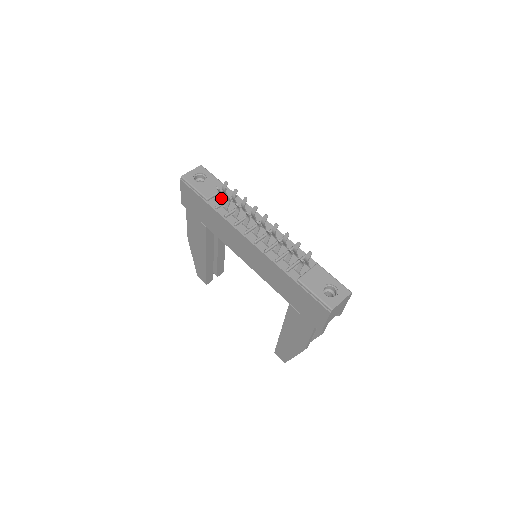
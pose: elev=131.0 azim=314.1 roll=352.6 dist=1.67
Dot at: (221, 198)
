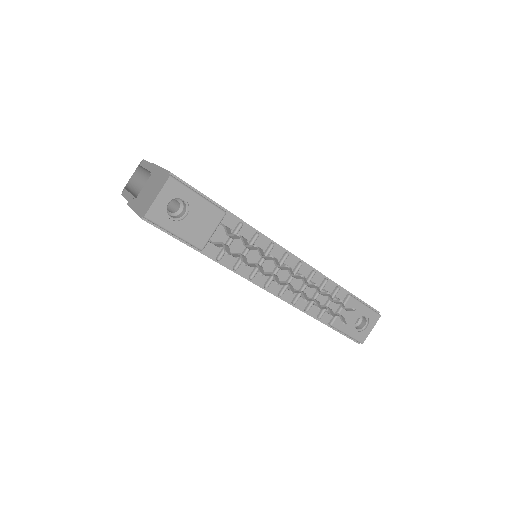
Dot at: (220, 236)
